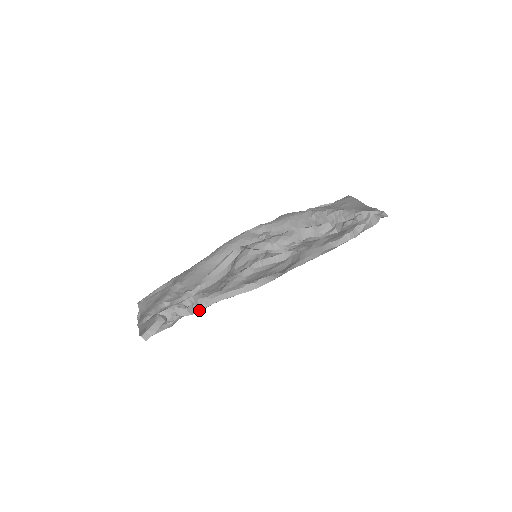
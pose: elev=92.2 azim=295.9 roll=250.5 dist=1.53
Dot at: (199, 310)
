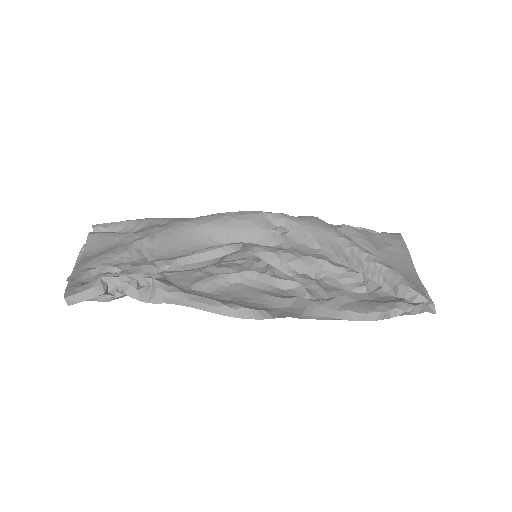
Dot at: (152, 301)
